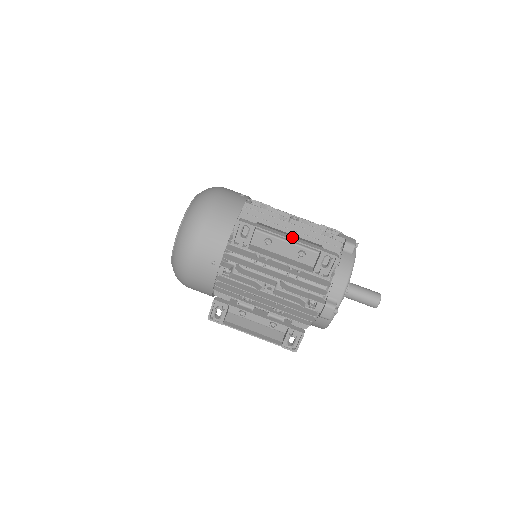
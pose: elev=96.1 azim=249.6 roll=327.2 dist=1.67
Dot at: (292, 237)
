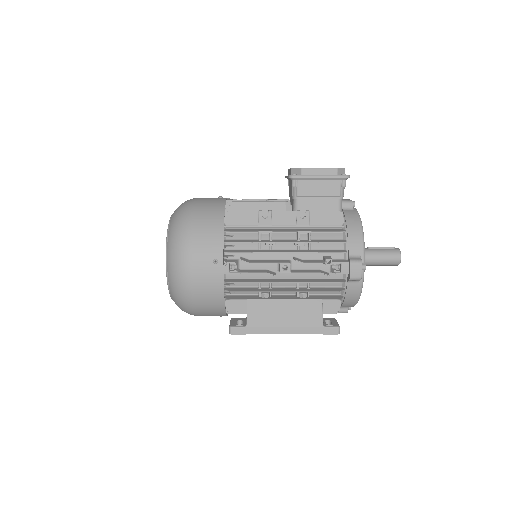
Dot at: (288, 329)
